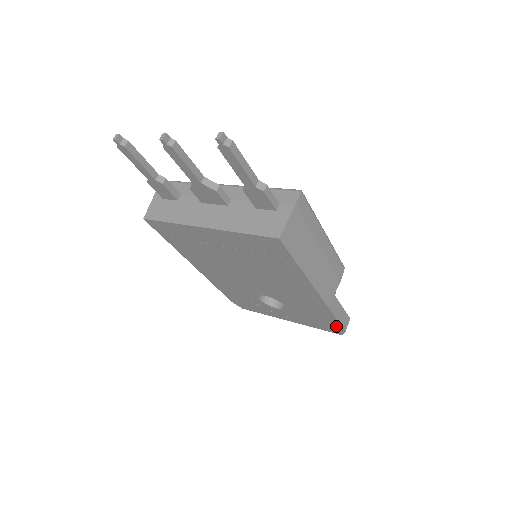
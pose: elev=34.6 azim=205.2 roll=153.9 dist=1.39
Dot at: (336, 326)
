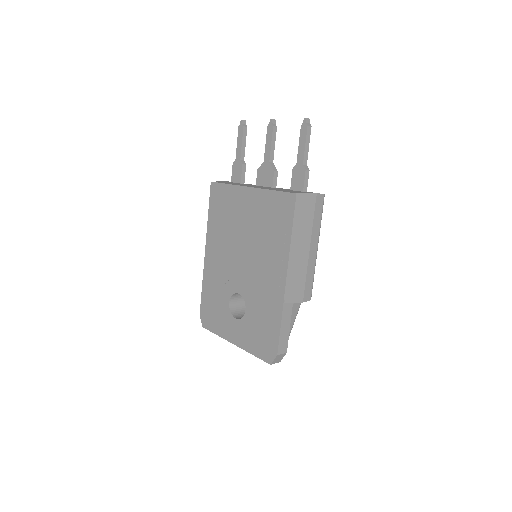
Dot at: (274, 344)
